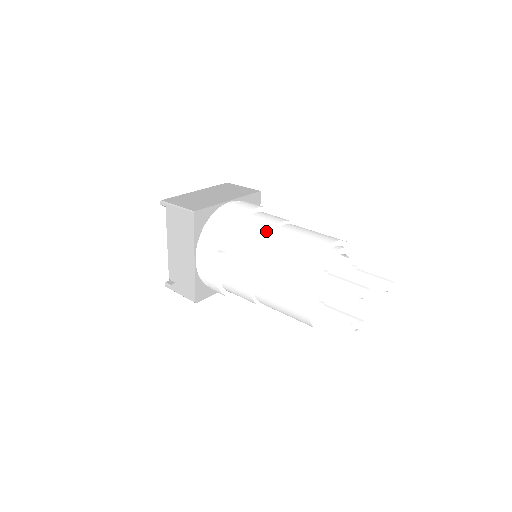
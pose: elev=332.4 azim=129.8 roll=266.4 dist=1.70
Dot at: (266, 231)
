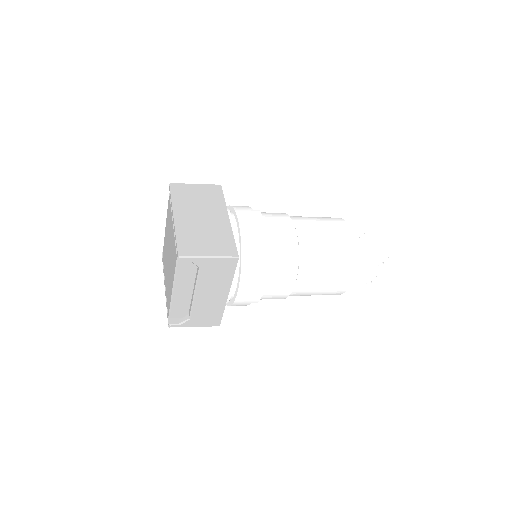
Dot at: (296, 242)
